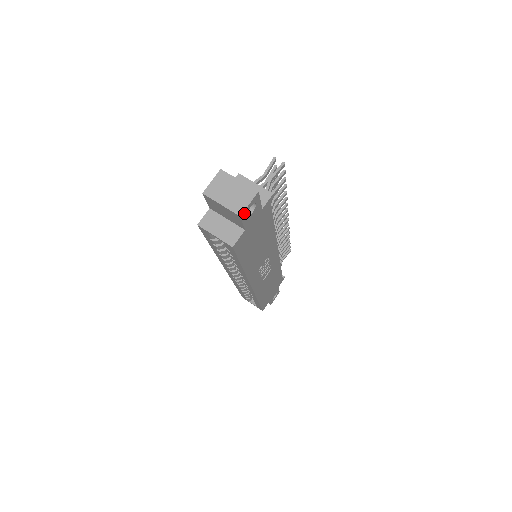
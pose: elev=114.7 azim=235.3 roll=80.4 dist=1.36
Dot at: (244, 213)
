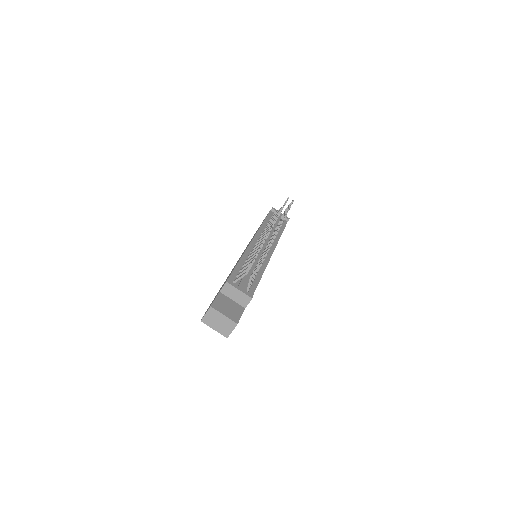
Dot at: occluded
